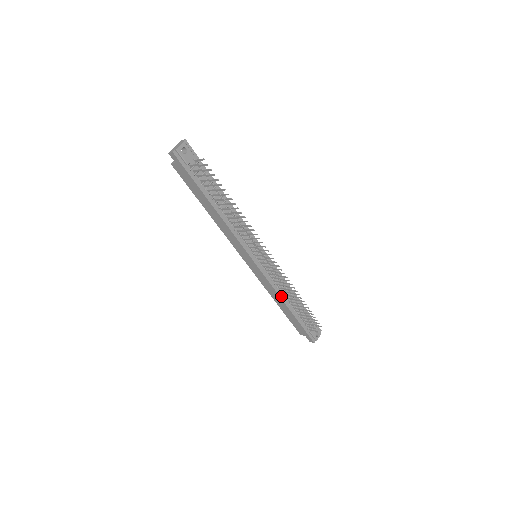
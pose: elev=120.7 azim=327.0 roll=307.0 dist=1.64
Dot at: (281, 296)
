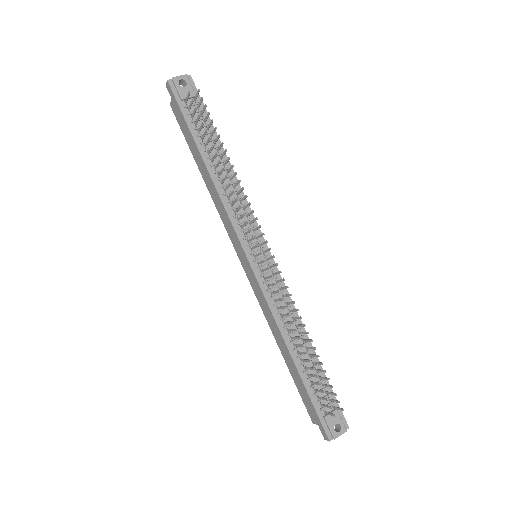
Dot at: (282, 330)
